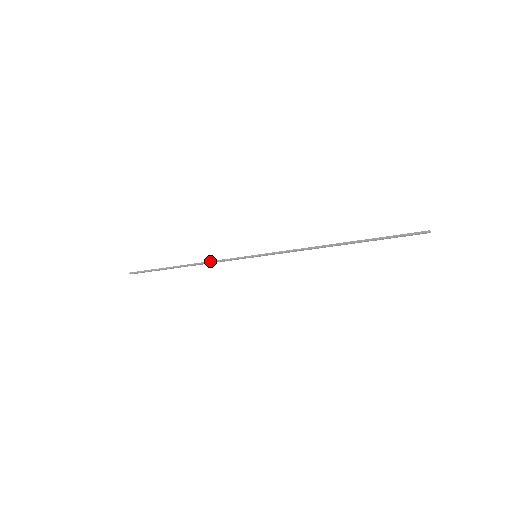
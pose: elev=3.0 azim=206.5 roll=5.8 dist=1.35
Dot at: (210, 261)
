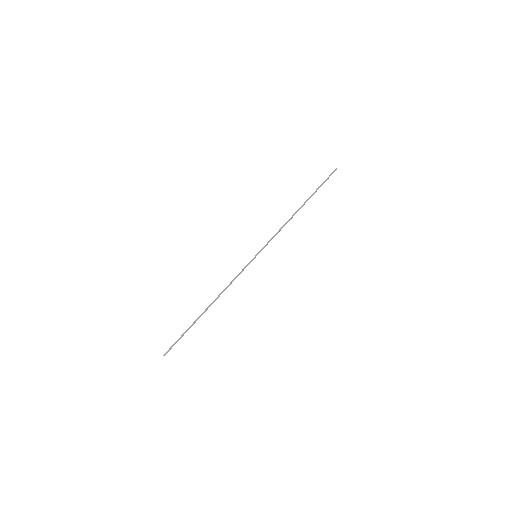
Dot at: (228, 285)
